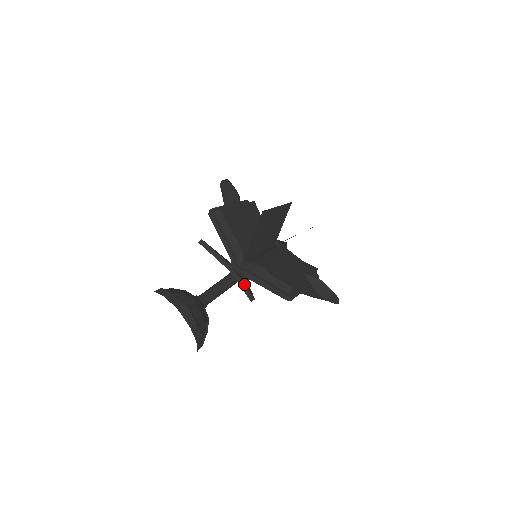
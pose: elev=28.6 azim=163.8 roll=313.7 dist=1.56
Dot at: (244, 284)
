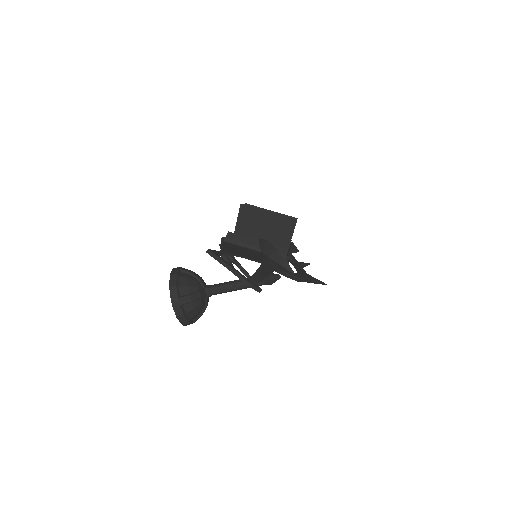
Dot at: (216, 251)
